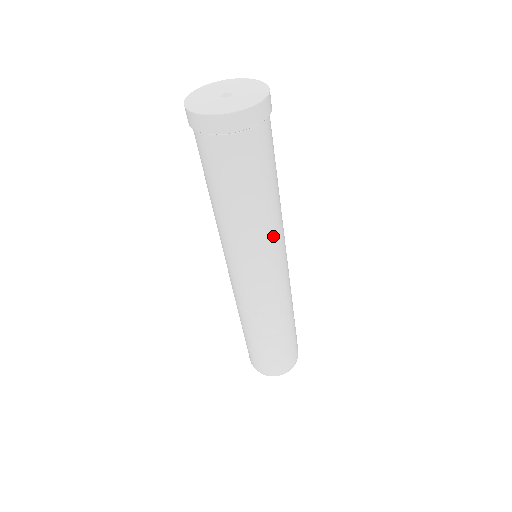
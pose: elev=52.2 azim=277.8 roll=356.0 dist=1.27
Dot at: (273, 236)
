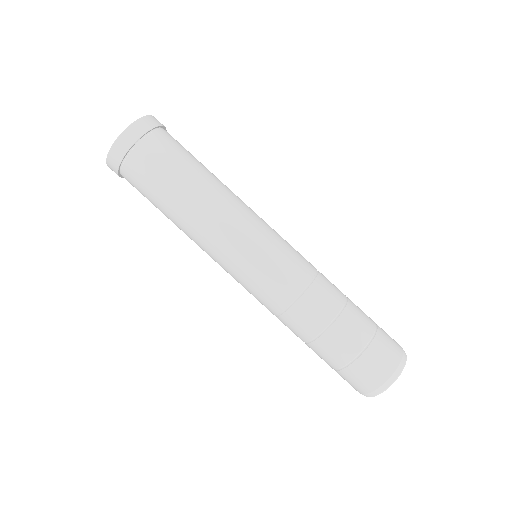
Dot at: (219, 230)
